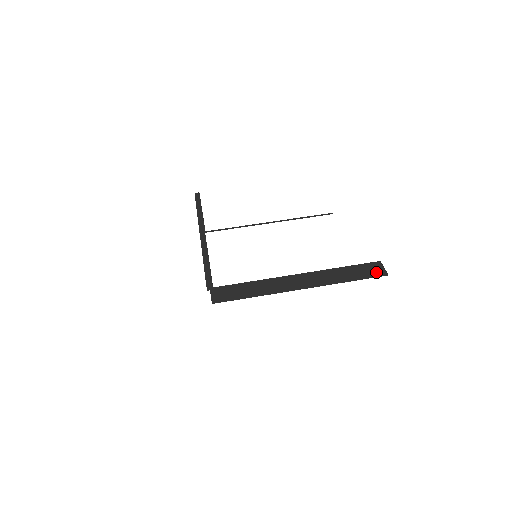
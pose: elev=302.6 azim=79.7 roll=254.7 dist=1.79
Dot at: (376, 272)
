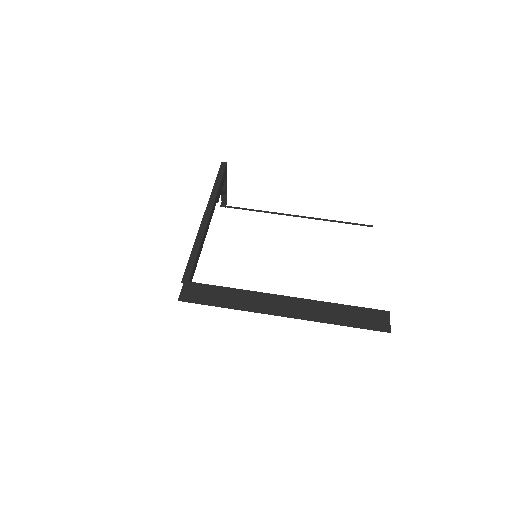
Dot at: (378, 324)
